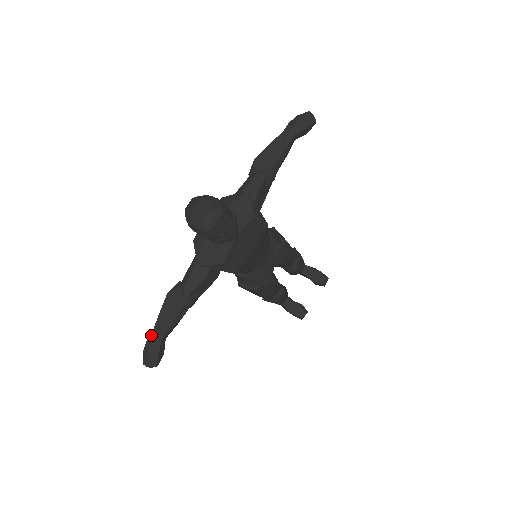
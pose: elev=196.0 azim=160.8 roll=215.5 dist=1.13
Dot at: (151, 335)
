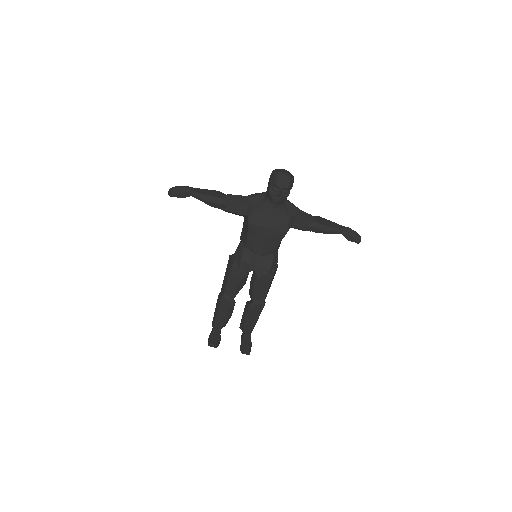
Dot at: (191, 187)
